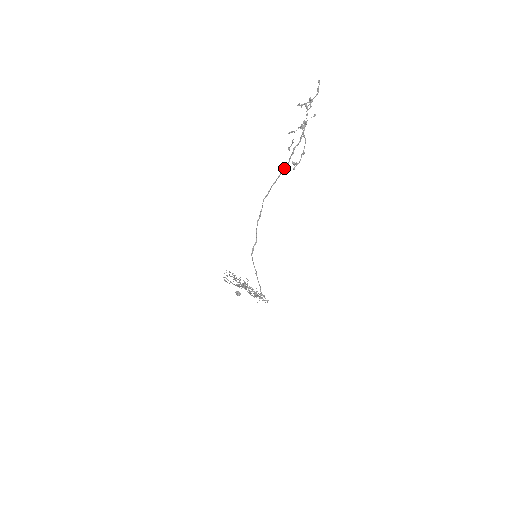
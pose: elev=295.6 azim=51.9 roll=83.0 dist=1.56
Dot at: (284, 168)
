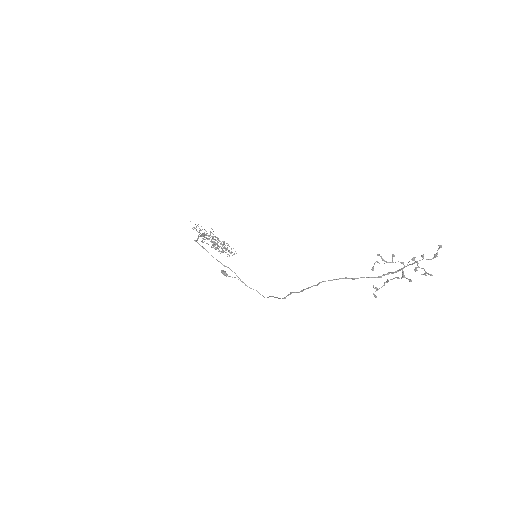
Dot at: occluded
